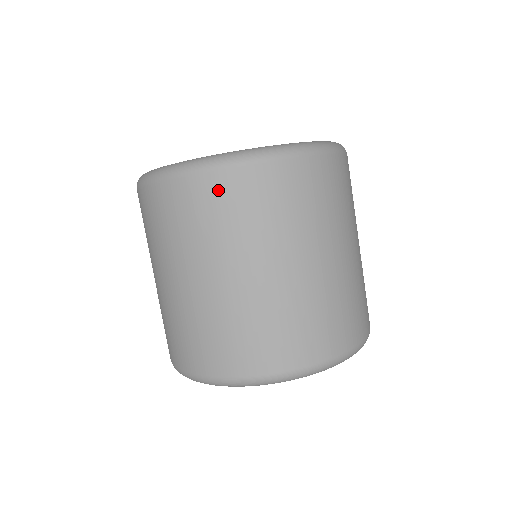
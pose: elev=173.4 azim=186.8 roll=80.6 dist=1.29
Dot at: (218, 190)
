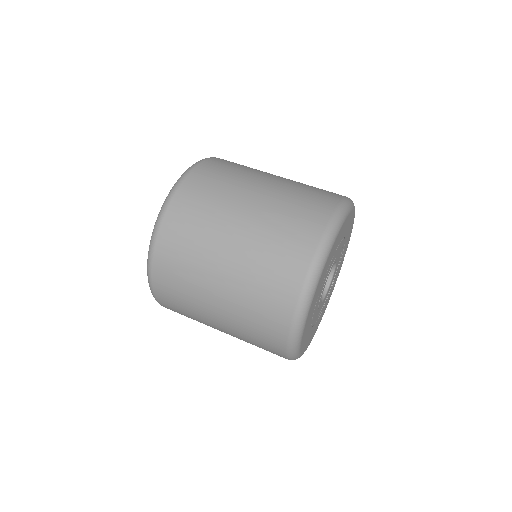
Dot at: (197, 182)
